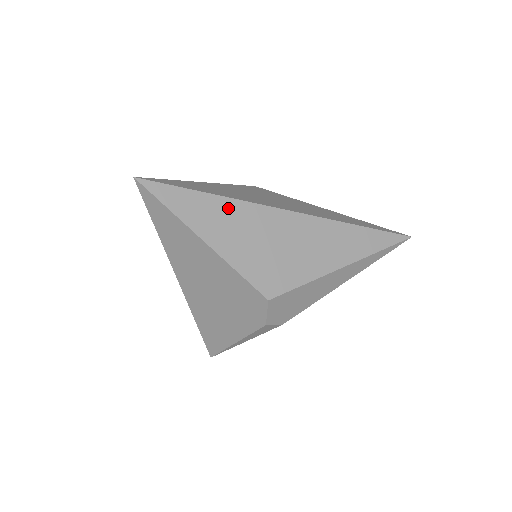
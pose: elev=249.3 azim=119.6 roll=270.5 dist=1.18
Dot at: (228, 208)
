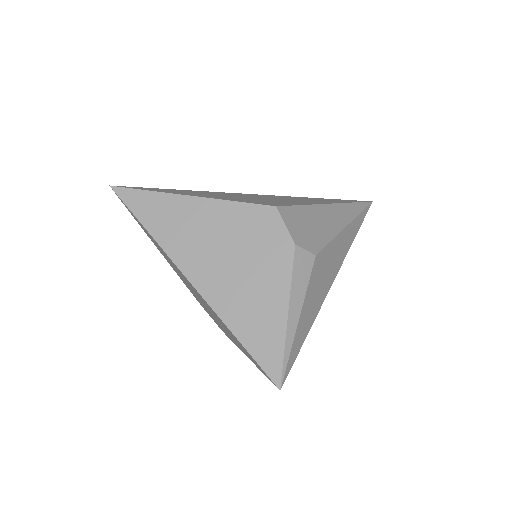
Dot at: (201, 192)
